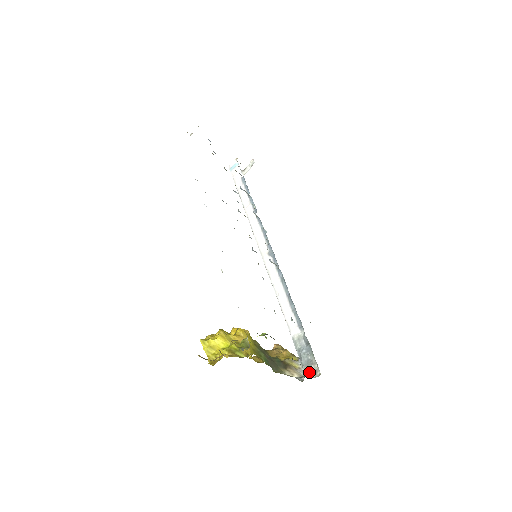
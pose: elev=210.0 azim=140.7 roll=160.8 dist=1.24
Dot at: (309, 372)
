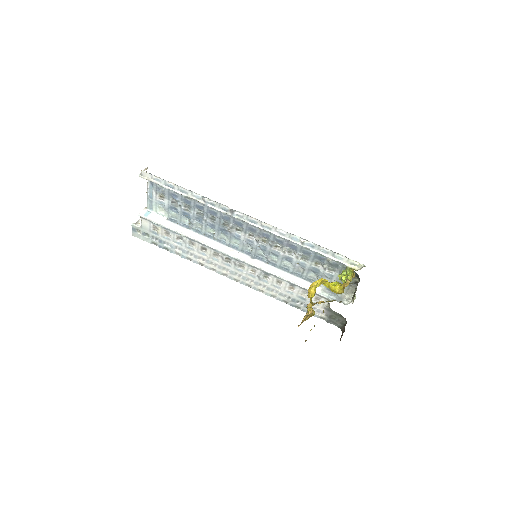
Dot at: (347, 301)
